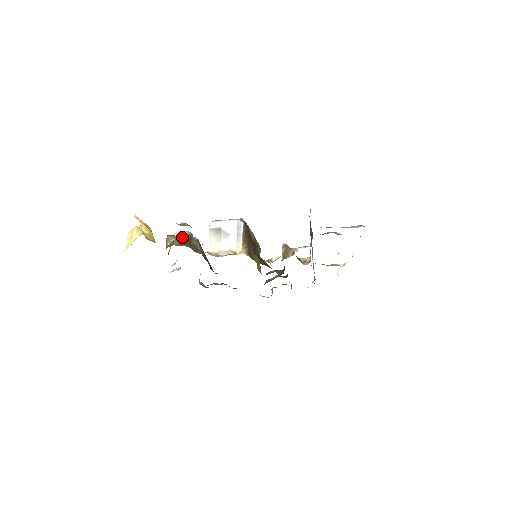
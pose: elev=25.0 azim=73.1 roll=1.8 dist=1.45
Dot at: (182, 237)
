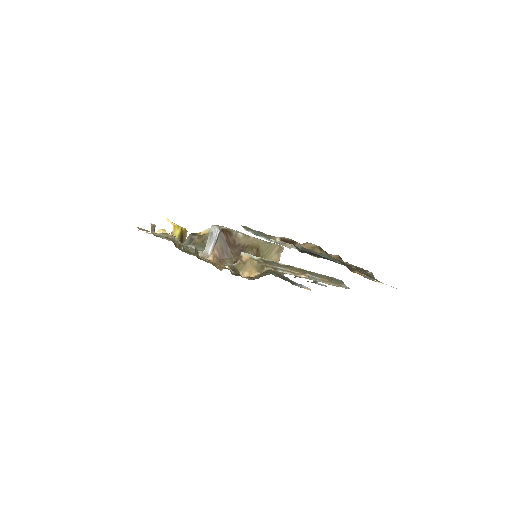
Dot at: (193, 237)
